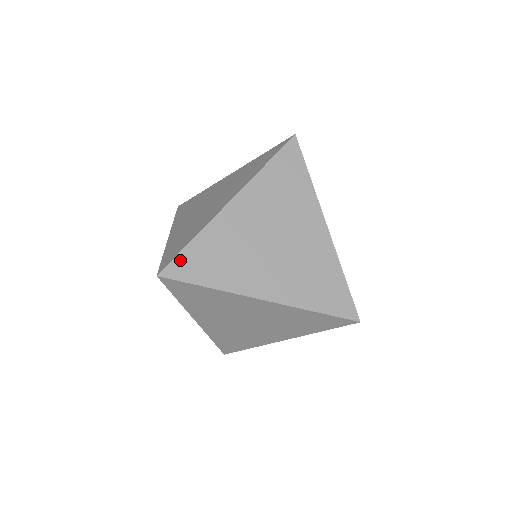
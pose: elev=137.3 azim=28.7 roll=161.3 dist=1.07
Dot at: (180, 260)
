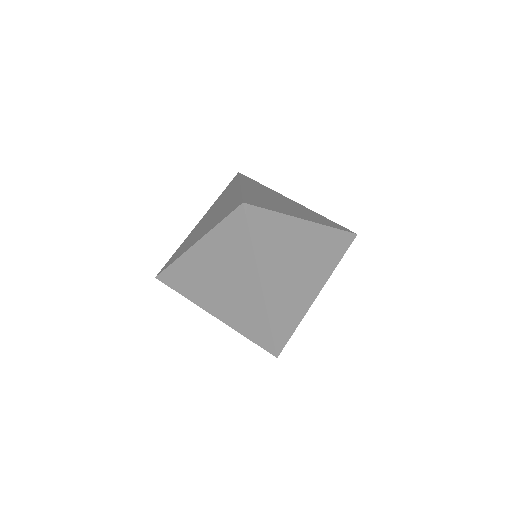
Dot at: (260, 212)
